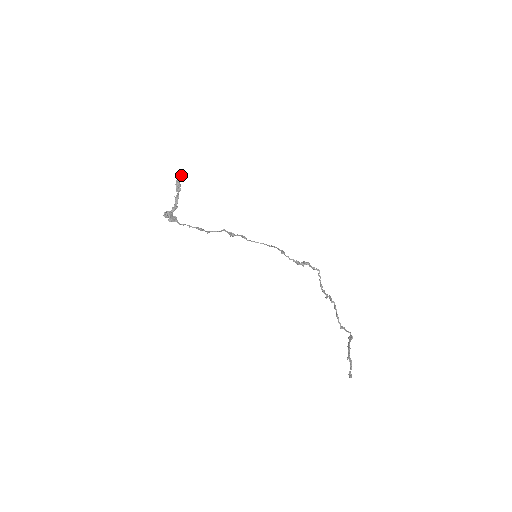
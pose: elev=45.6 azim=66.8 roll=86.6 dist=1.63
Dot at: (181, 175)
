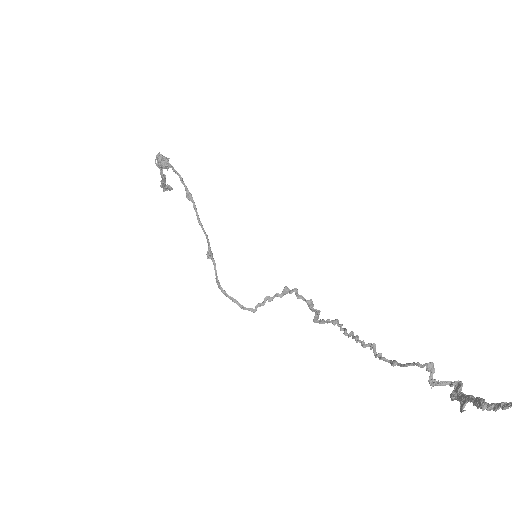
Dot at: (171, 188)
